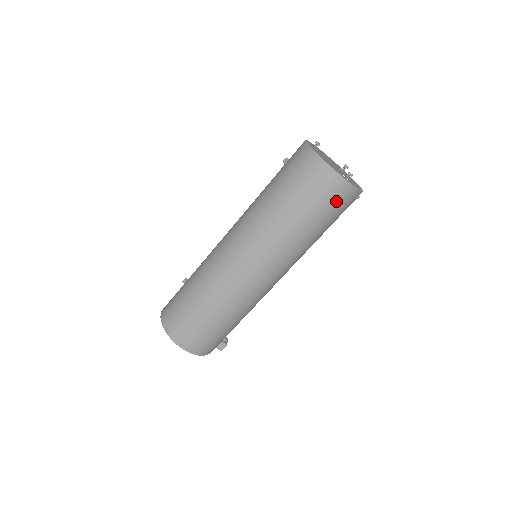
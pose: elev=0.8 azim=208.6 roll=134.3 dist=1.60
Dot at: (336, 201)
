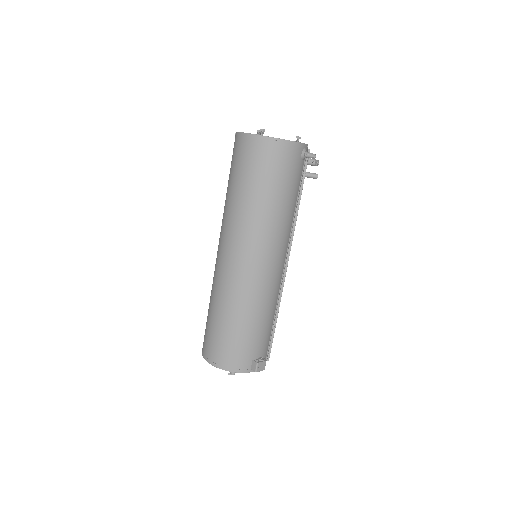
Dot at: (253, 157)
